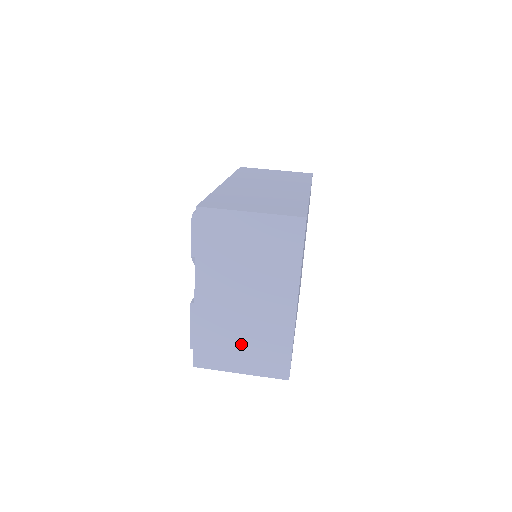
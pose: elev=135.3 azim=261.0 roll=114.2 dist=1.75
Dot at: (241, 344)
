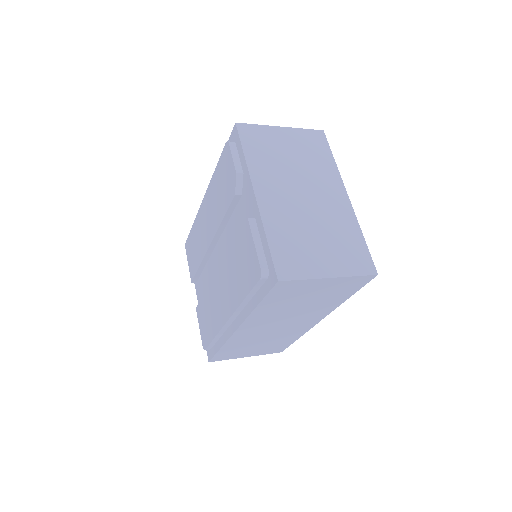
Dot at: (318, 242)
